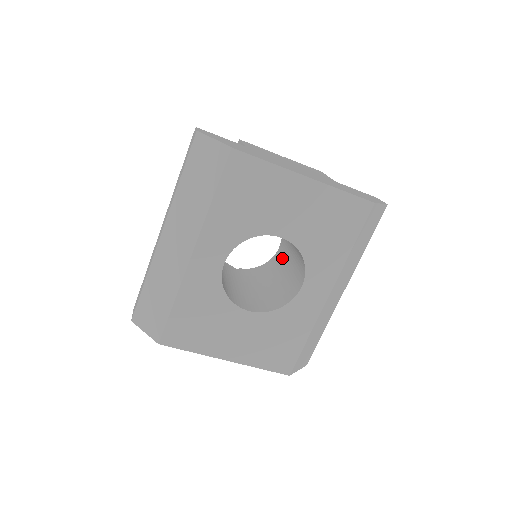
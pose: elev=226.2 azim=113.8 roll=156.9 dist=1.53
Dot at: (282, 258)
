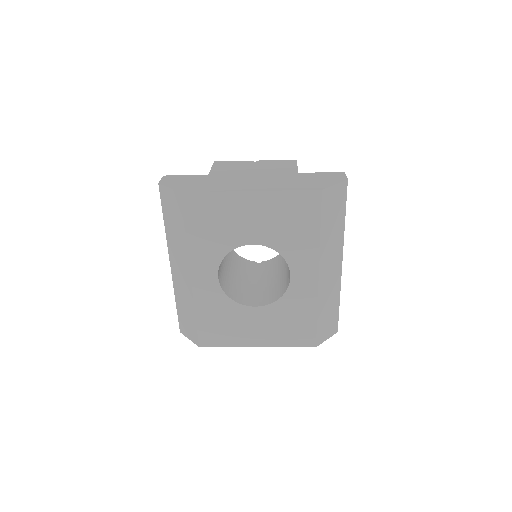
Dot at: occluded
